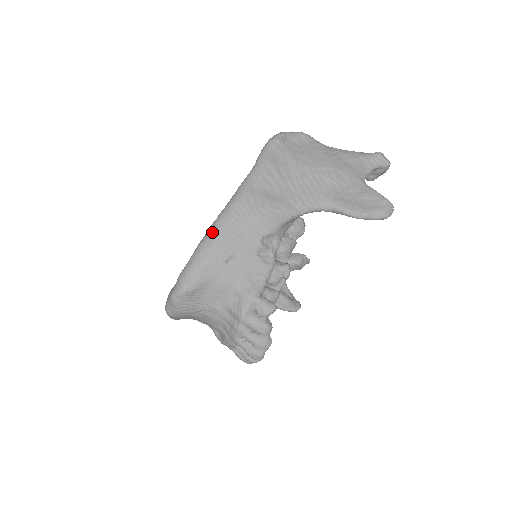
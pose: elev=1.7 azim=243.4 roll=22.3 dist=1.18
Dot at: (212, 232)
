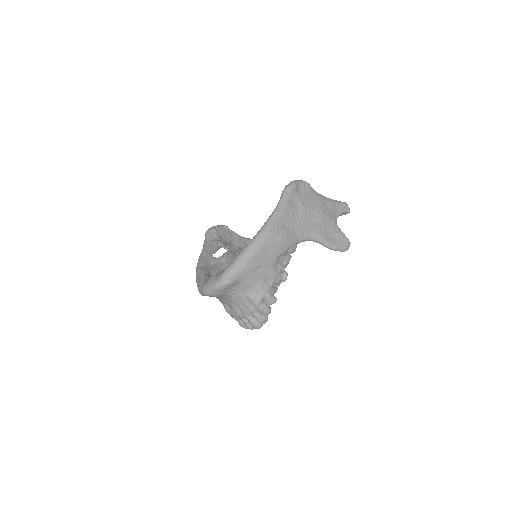
Dot at: (251, 249)
